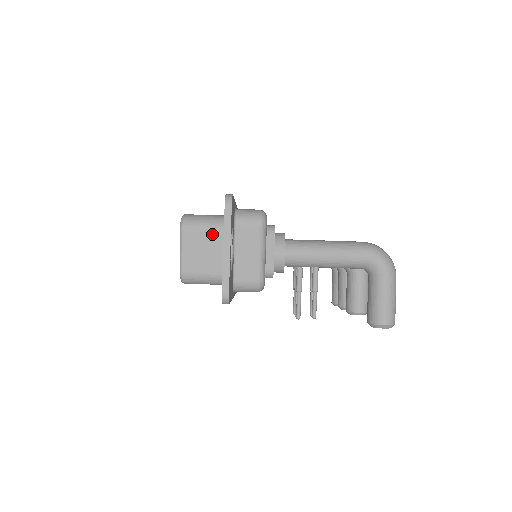
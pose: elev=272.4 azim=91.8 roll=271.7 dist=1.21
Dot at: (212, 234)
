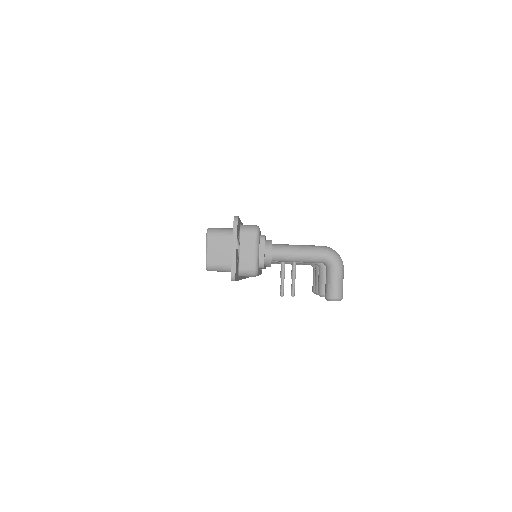
Dot at: (226, 240)
